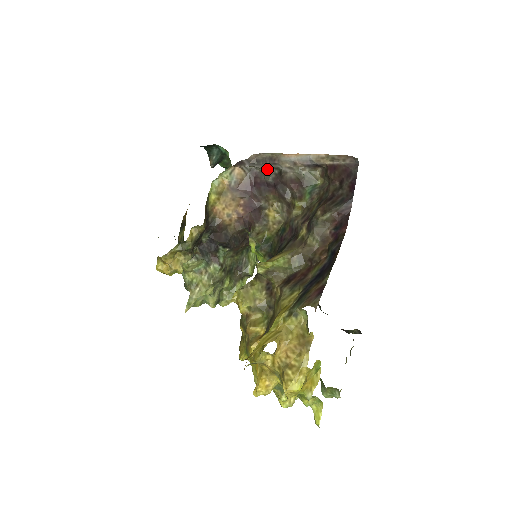
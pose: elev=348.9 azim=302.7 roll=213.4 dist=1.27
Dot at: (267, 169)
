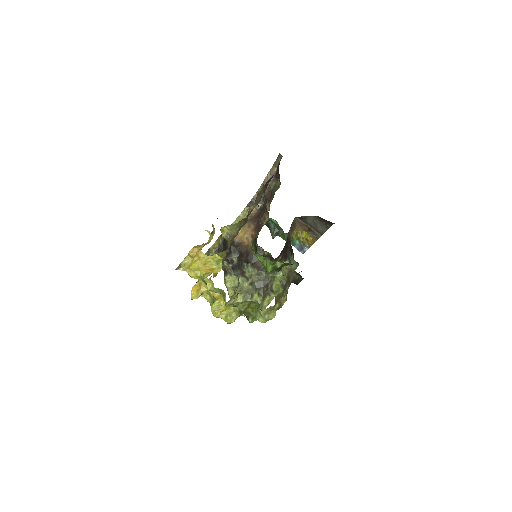
Dot at: (263, 199)
